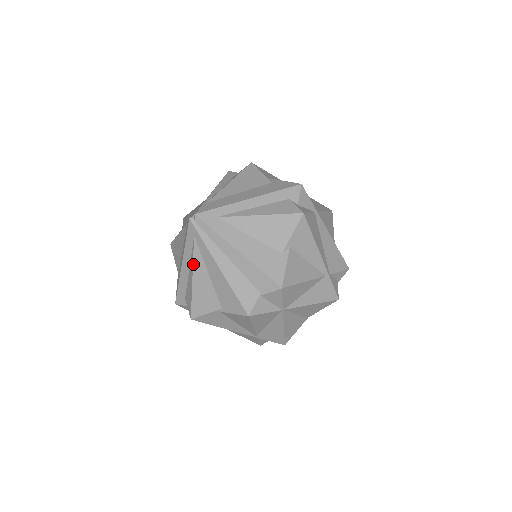
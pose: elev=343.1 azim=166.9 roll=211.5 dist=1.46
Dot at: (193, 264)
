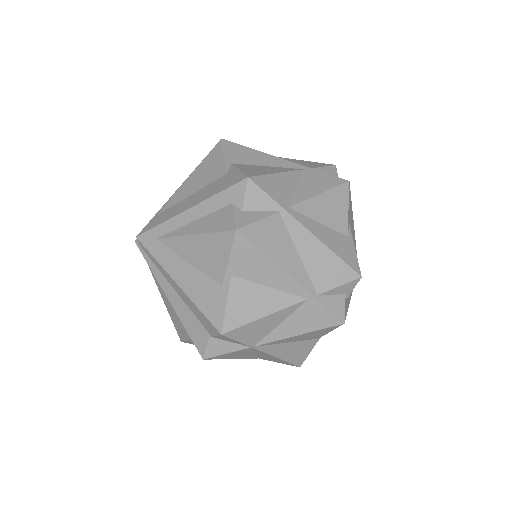
Dot at: (158, 288)
